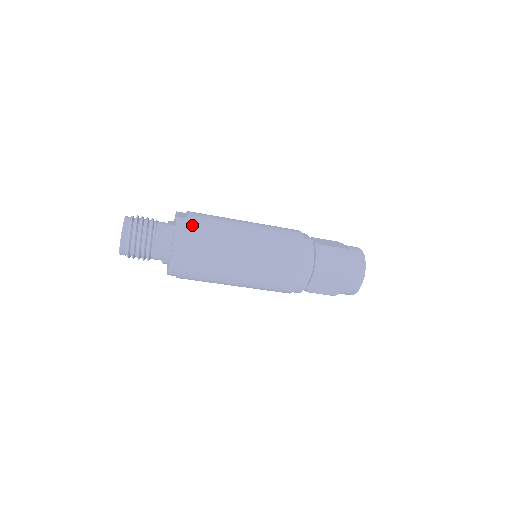
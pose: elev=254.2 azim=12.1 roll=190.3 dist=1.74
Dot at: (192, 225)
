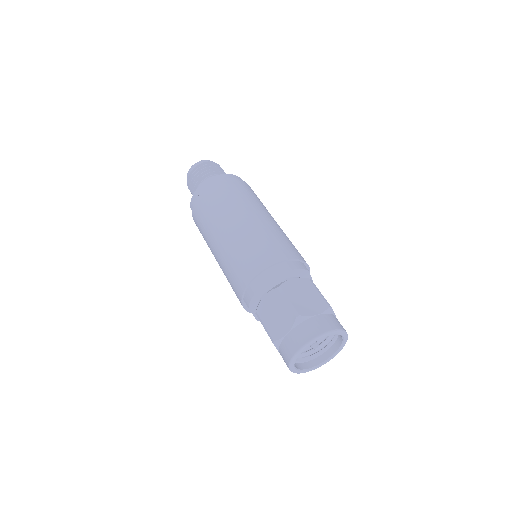
Dot at: (241, 182)
